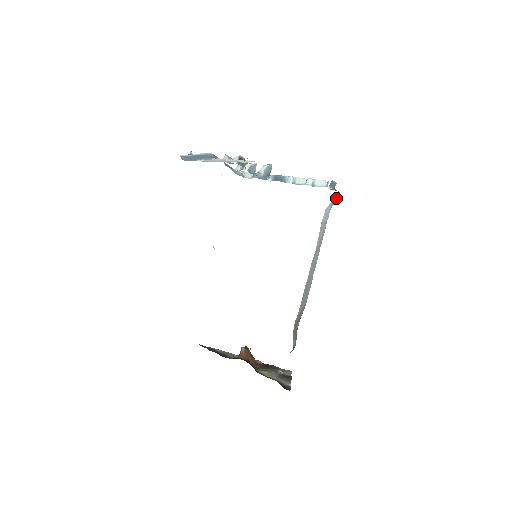
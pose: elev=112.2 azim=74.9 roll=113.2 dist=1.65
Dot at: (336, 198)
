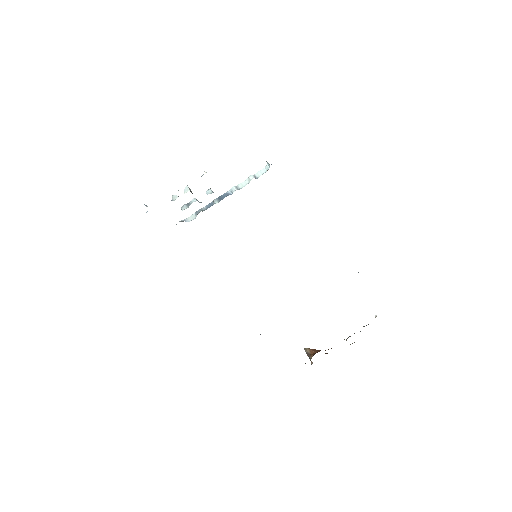
Dot at: occluded
